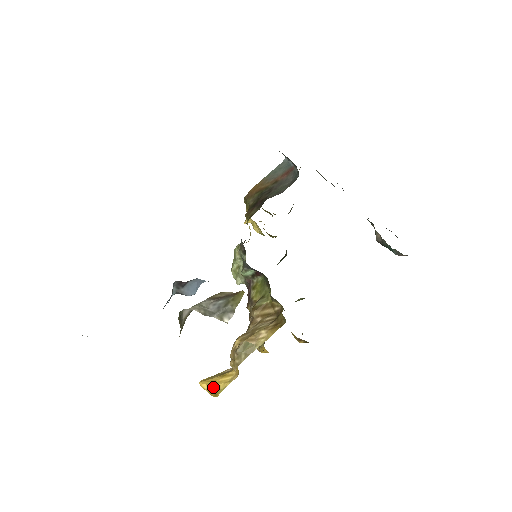
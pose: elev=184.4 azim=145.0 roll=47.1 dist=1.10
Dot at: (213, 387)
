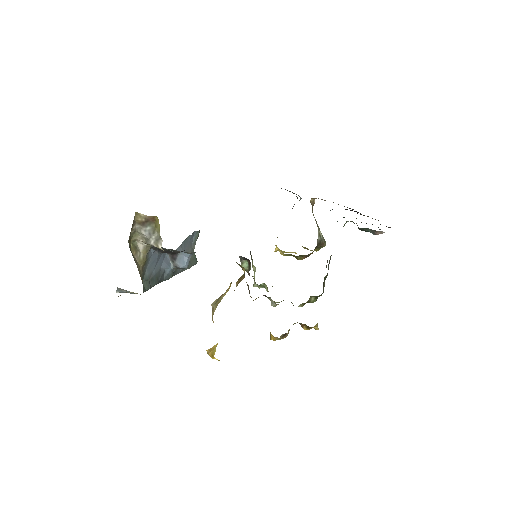
Dot at: (211, 349)
